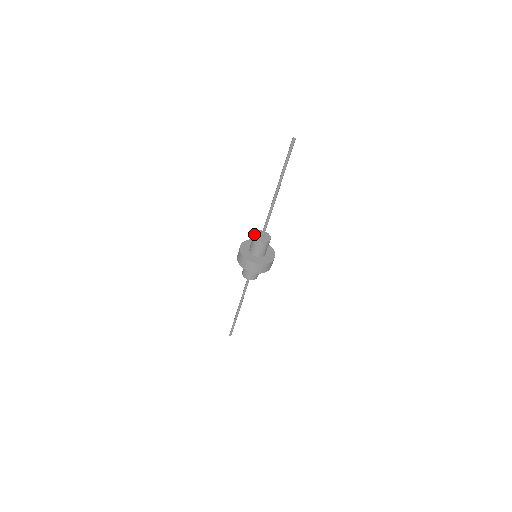
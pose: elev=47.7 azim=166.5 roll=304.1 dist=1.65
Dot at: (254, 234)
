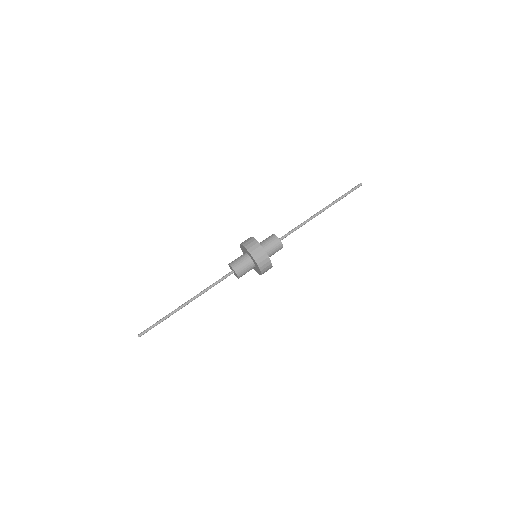
Dot at: occluded
